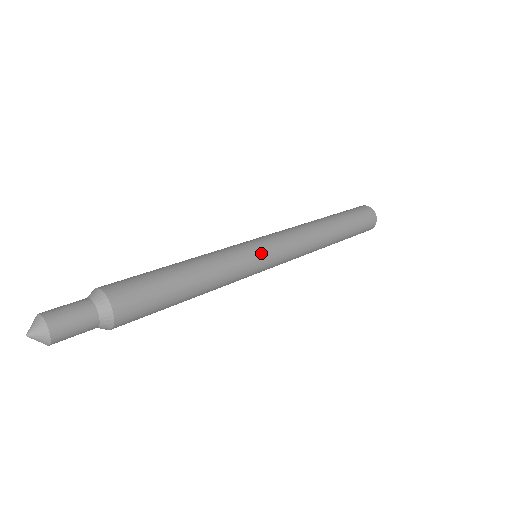
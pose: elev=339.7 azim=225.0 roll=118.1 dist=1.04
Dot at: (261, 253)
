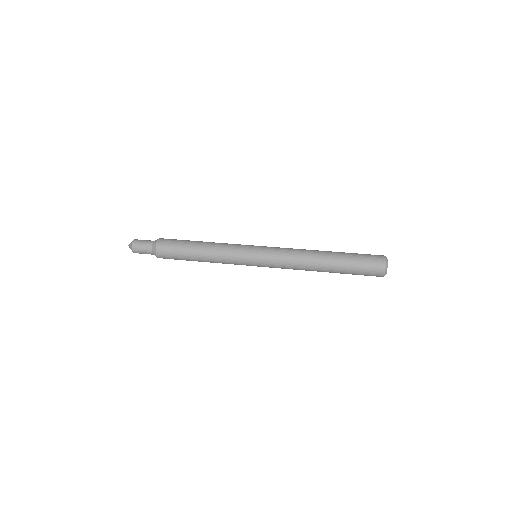
Dot at: (250, 264)
